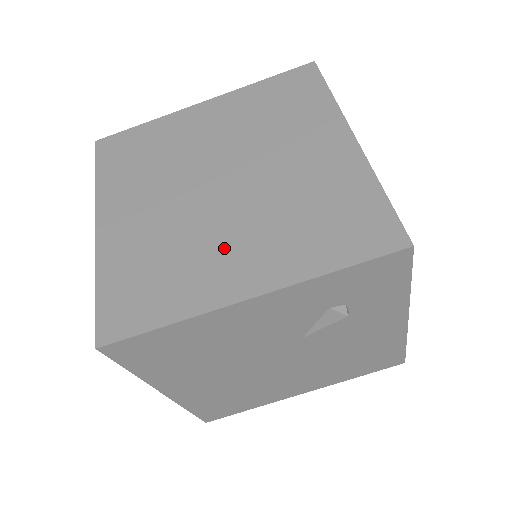
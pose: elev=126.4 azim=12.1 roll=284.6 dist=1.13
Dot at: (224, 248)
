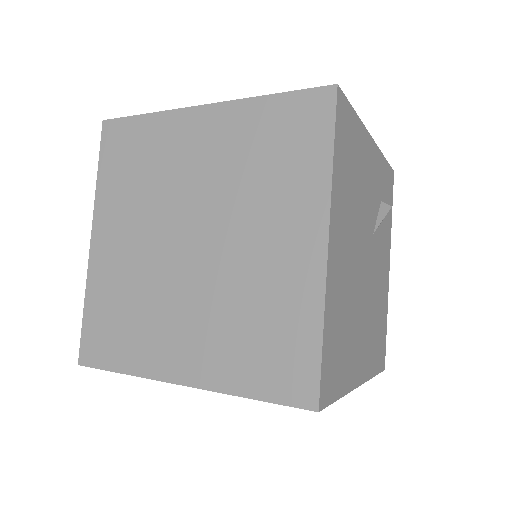
Dot at: occluded
